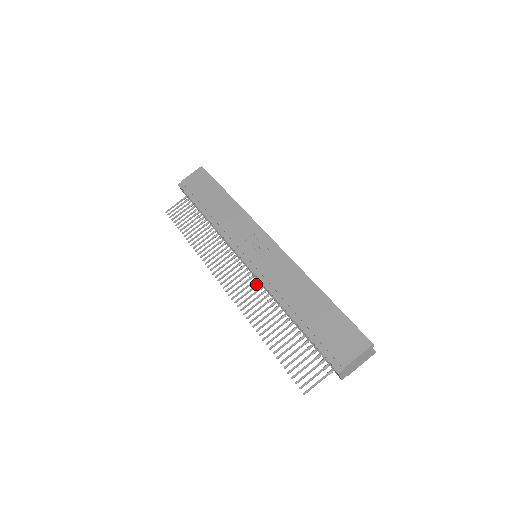
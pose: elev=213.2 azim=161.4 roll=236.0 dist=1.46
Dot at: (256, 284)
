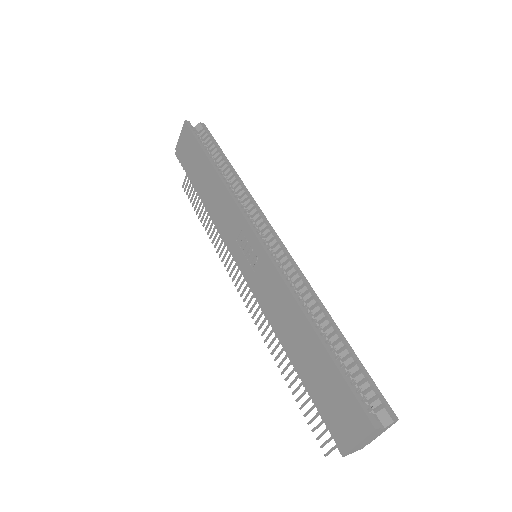
Dot at: occluded
